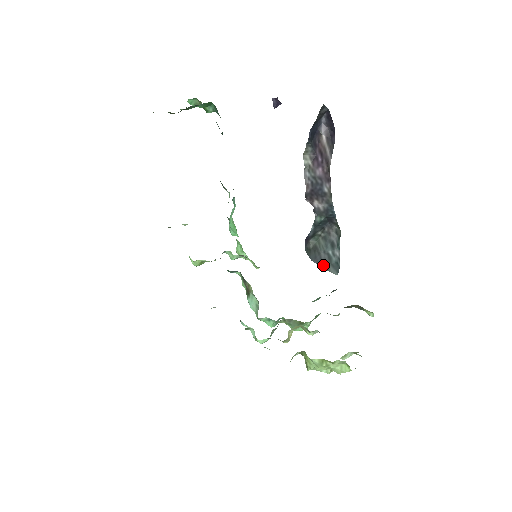
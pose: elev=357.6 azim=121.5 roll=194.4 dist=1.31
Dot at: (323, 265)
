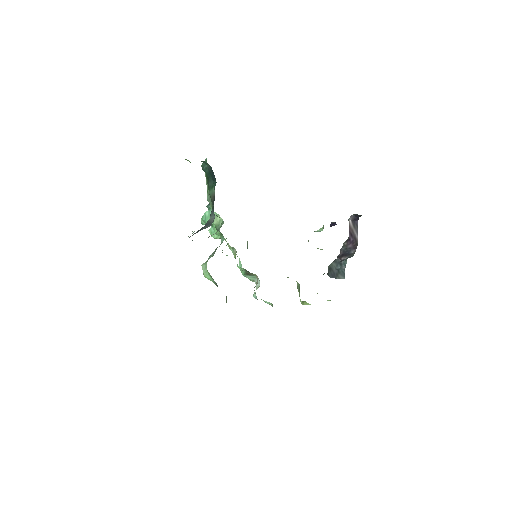
Dot at: (336, 277)
